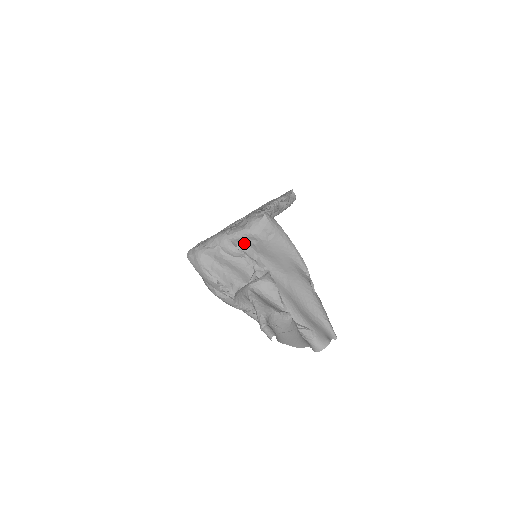
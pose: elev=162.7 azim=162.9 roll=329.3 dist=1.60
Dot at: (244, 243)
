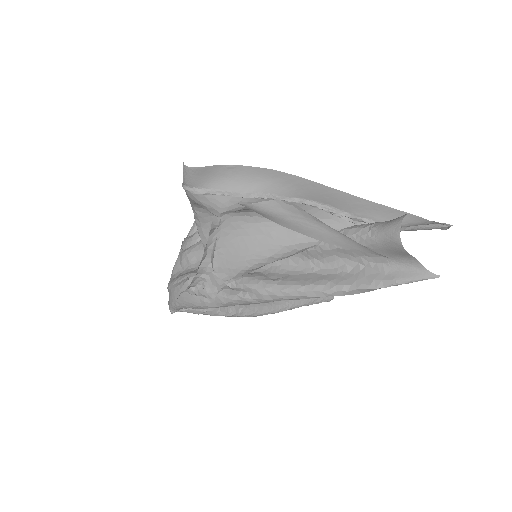
Dot at: occluded
